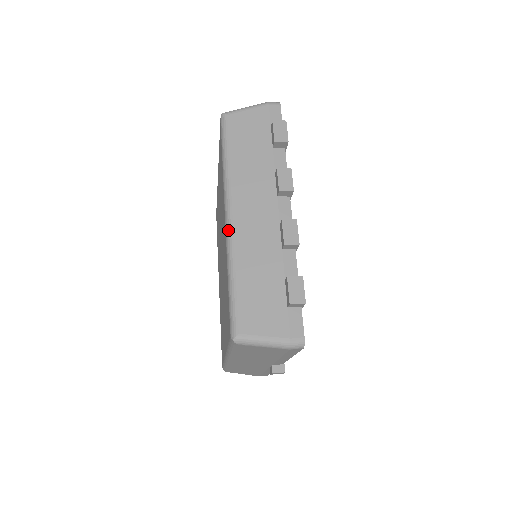
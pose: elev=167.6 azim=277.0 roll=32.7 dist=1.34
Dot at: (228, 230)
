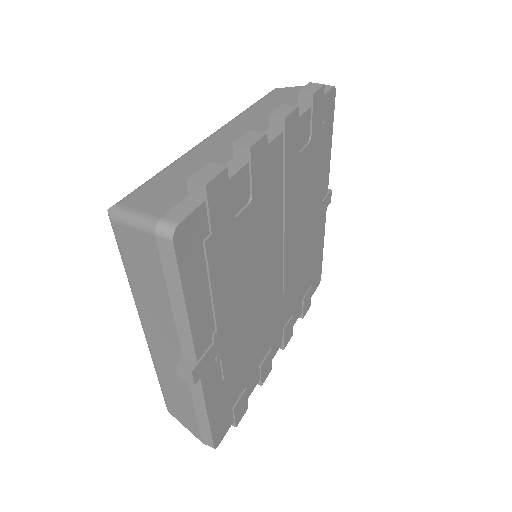
Dot at: occluded
